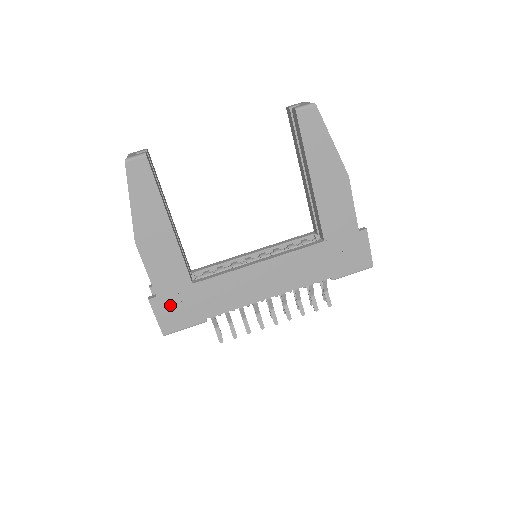
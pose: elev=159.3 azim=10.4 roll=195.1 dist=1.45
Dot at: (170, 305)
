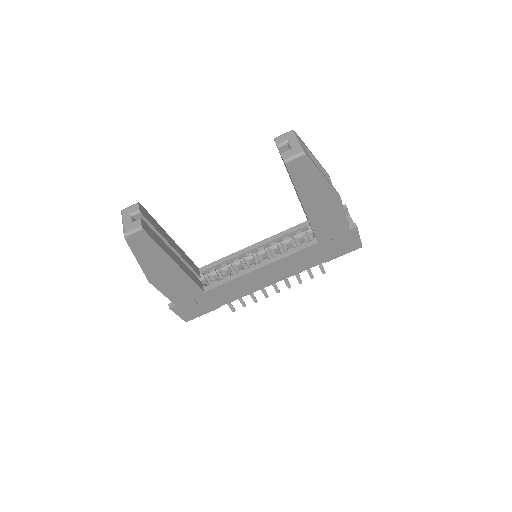
Dot at: (188, 307)
